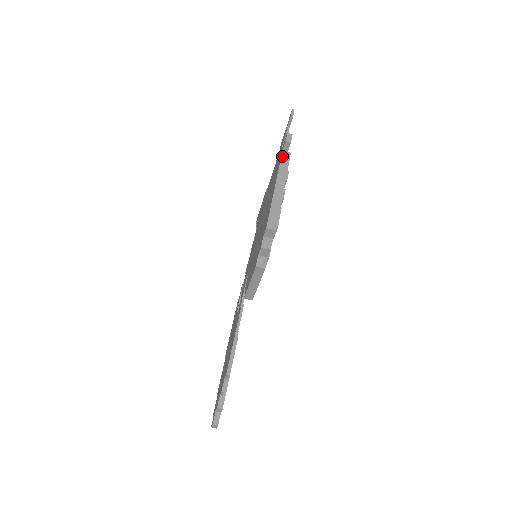
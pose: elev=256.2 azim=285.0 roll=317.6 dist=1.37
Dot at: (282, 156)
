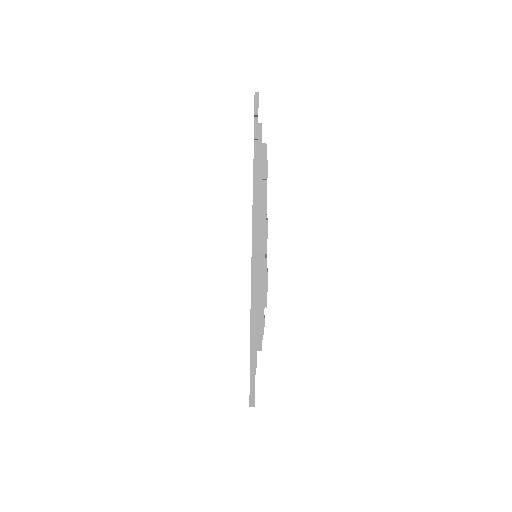
Dot at: (254, 193)
